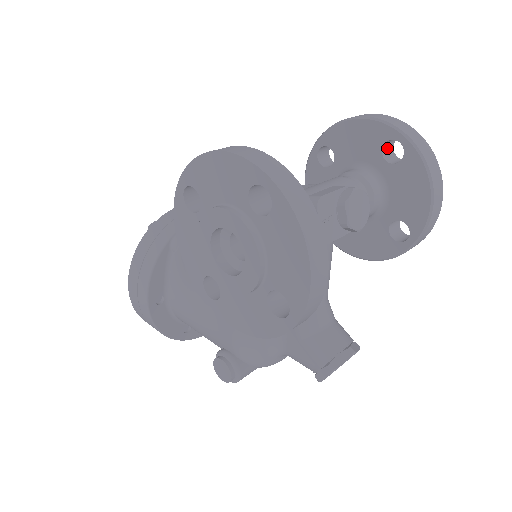
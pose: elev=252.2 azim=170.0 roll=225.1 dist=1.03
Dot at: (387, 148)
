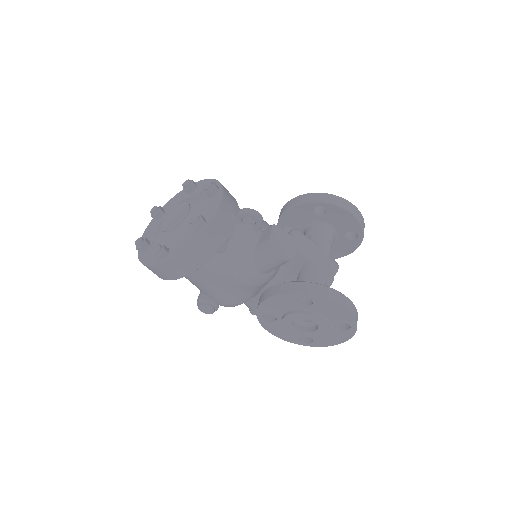
Dot at: occluded
